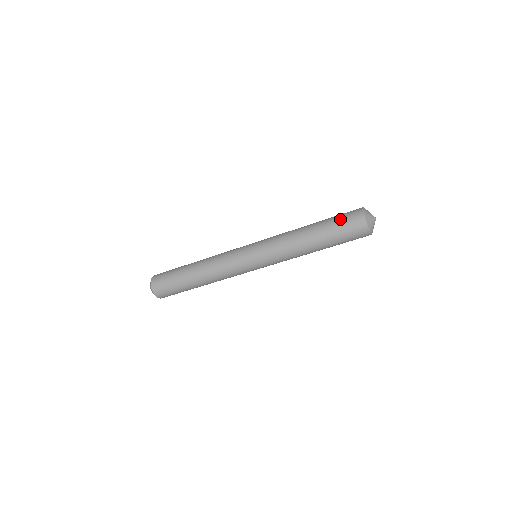
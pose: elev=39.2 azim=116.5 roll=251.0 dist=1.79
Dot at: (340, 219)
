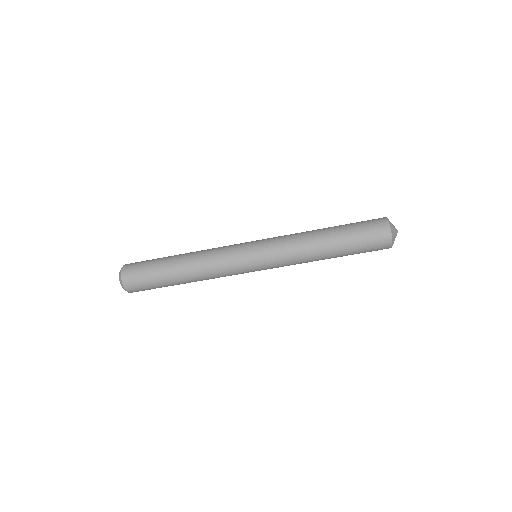
Dot at: (362, 227)
